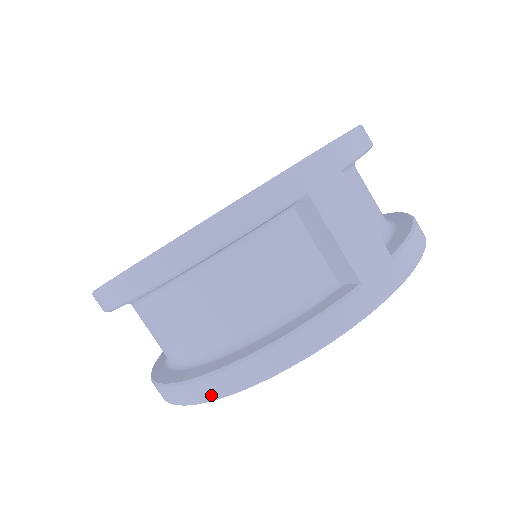
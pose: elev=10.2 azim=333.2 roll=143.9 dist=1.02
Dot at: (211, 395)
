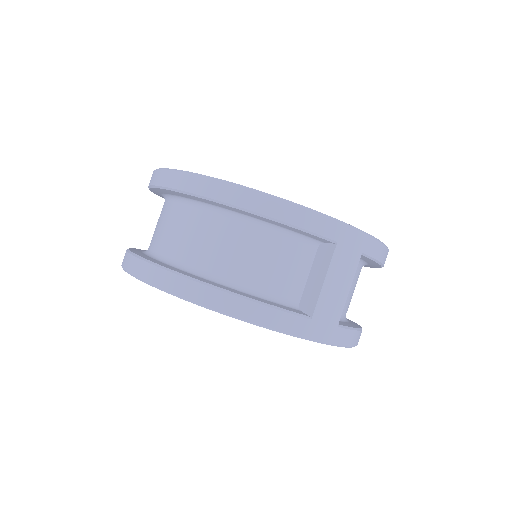
Dot at: (169, 287)
